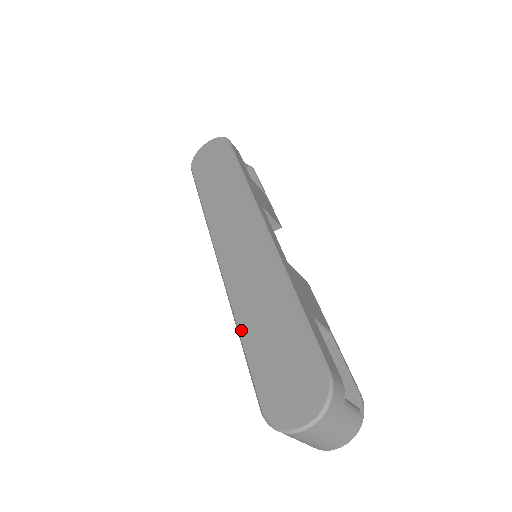
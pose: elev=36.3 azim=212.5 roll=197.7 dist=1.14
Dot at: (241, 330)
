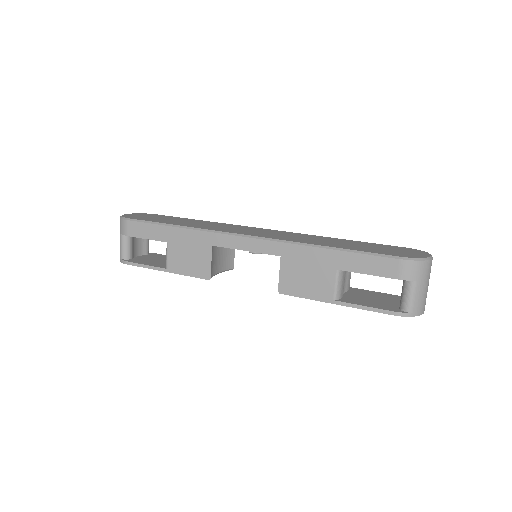
Dot at: (330, 246)
